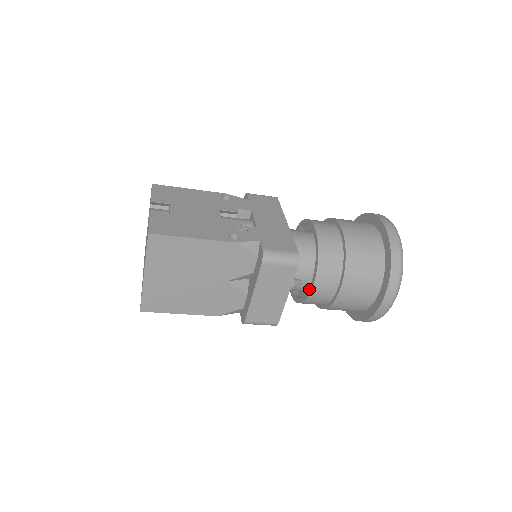
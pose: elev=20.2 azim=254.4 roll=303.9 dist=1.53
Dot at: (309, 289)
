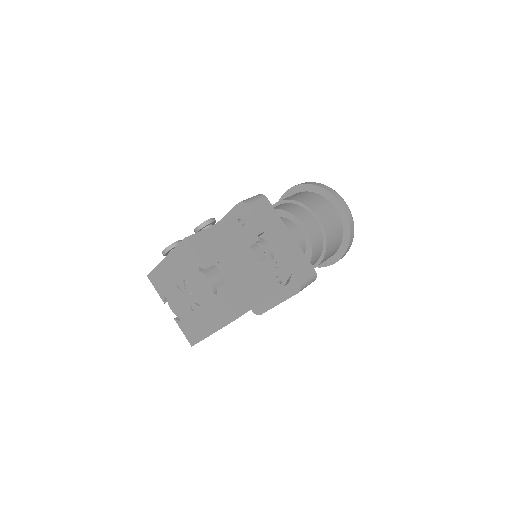
Dot at: occluded
